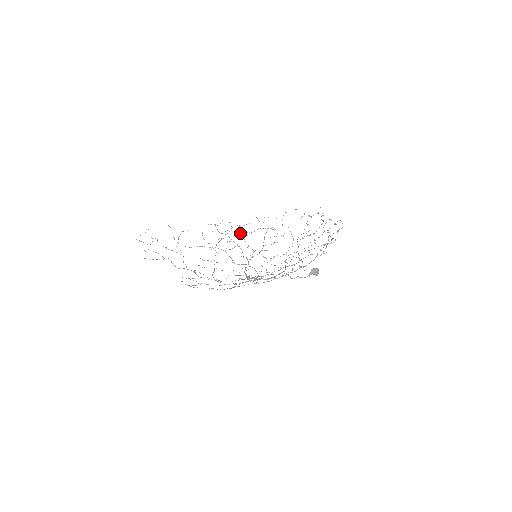
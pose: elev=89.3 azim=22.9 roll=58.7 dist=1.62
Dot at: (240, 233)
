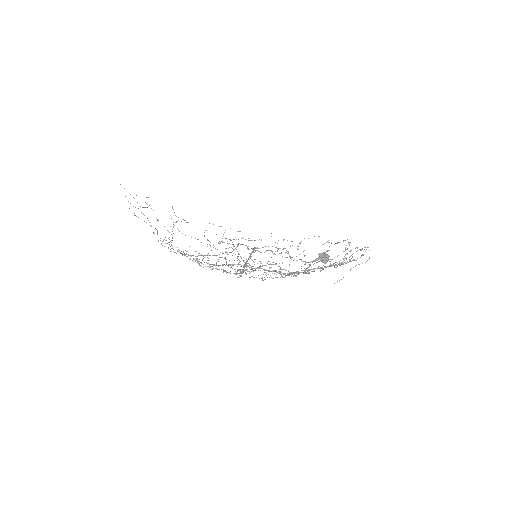
Dot at: occluded
